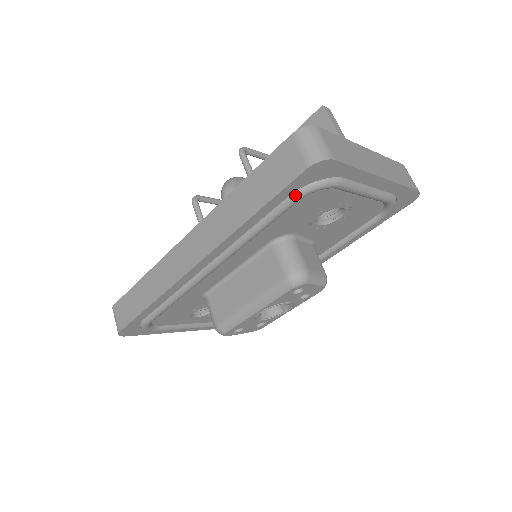
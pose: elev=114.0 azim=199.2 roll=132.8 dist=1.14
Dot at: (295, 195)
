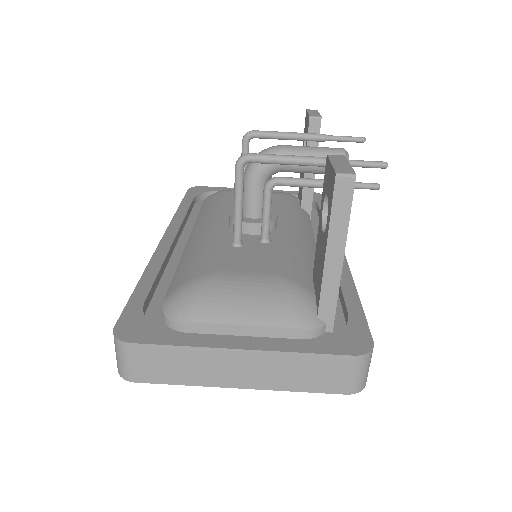
Dot at: occluded
